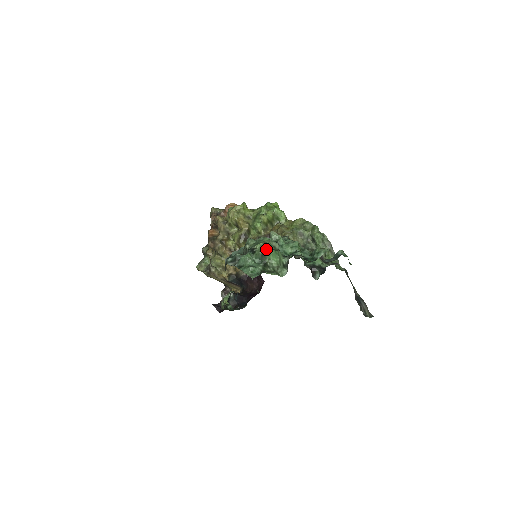
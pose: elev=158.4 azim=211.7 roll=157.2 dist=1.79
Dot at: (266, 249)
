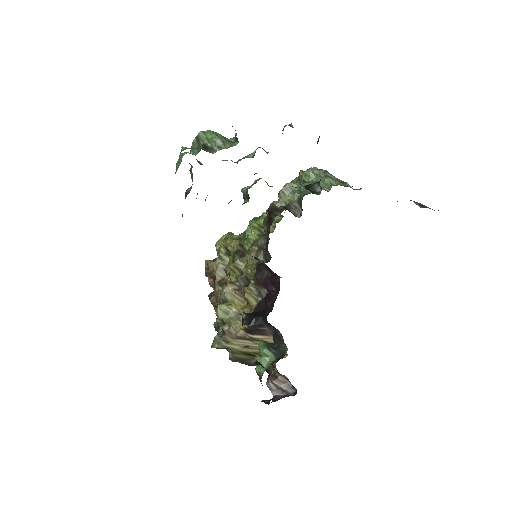
Dot at: (200, 134)
